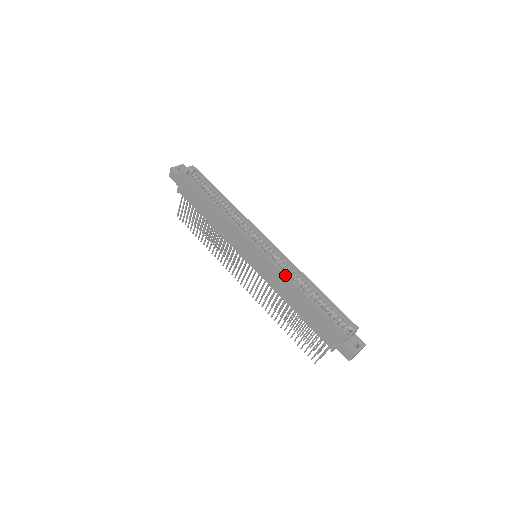
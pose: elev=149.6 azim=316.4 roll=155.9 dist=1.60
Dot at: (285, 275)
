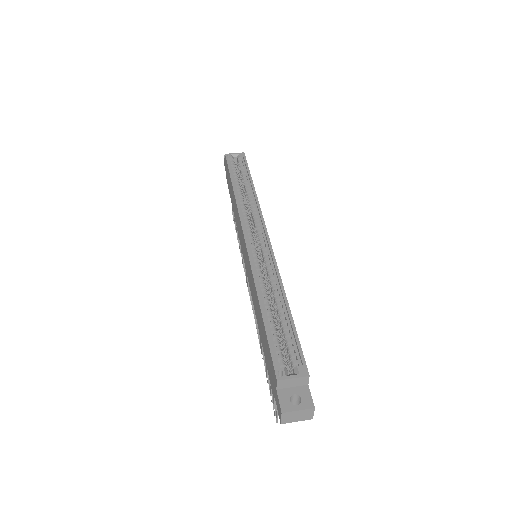
Dot at: (253, 276)
